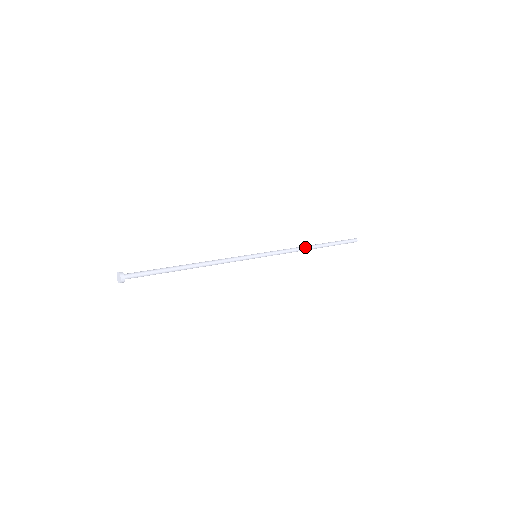
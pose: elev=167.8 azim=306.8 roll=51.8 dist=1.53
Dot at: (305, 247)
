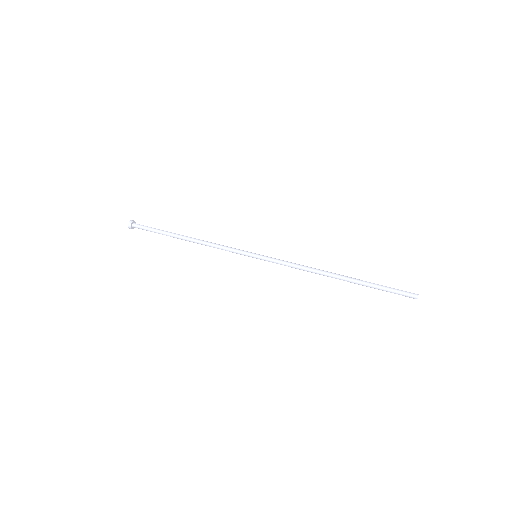
Dot at: (322, 272)
